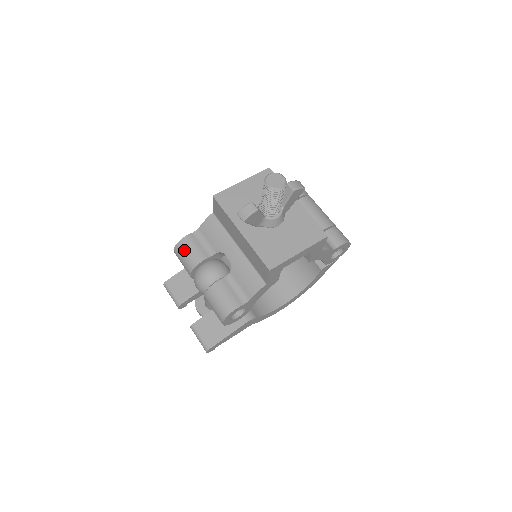
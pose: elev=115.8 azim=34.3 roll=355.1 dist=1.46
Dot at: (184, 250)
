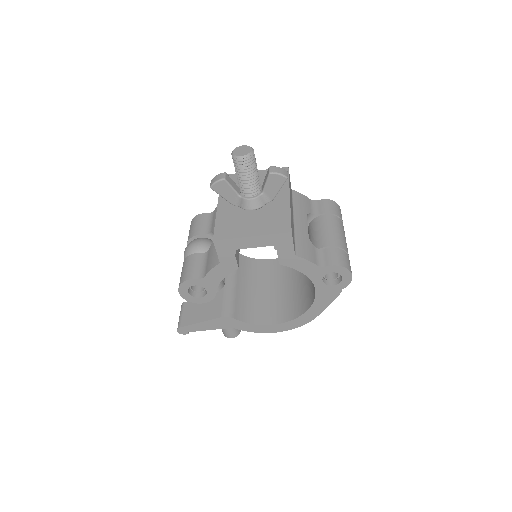
Dot at: (192, 224)
